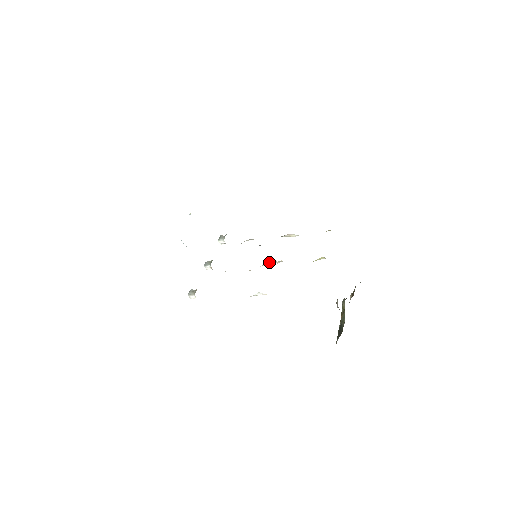
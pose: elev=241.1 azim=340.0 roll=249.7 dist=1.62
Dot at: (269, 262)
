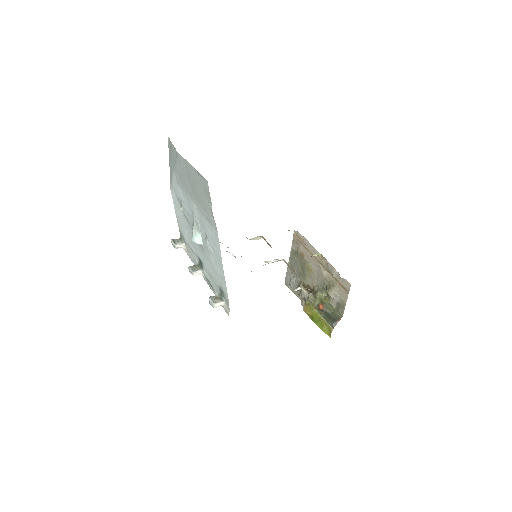
Dot at: (271, 261)
